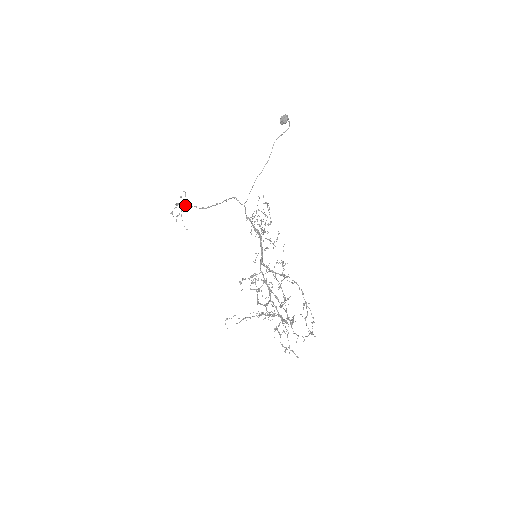
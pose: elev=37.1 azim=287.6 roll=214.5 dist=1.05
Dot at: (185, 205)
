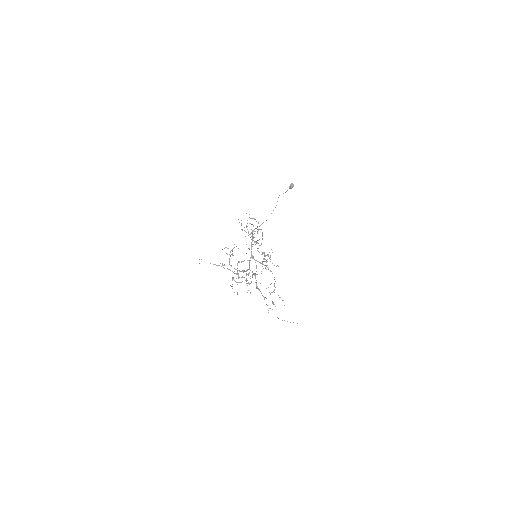
Dot at: (258, 248)
